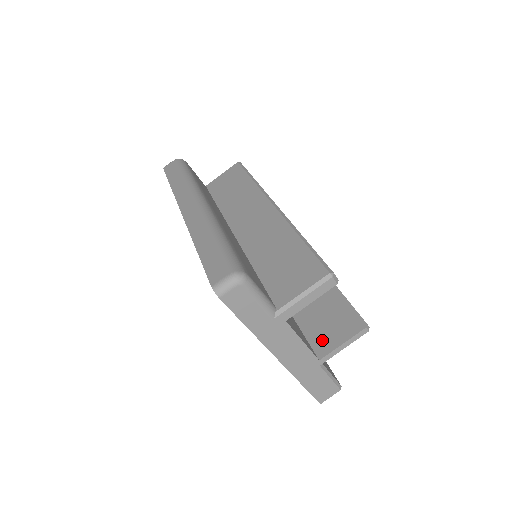
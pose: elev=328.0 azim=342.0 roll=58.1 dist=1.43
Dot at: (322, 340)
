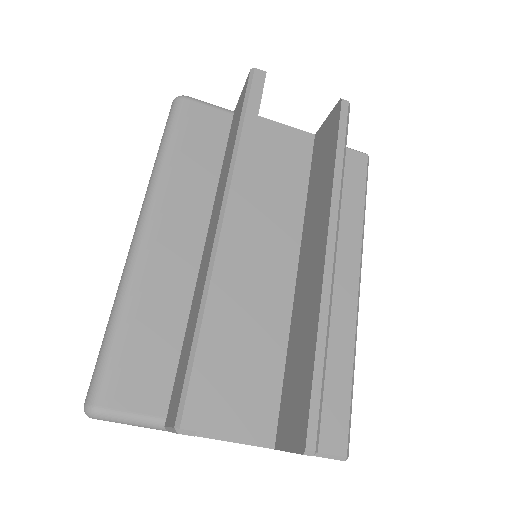
Dot at: (283, 424)
